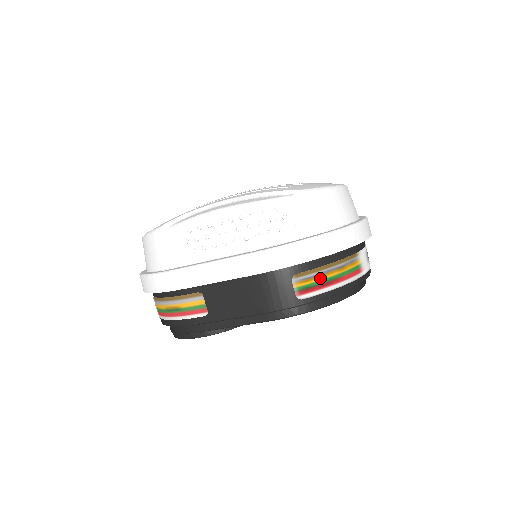
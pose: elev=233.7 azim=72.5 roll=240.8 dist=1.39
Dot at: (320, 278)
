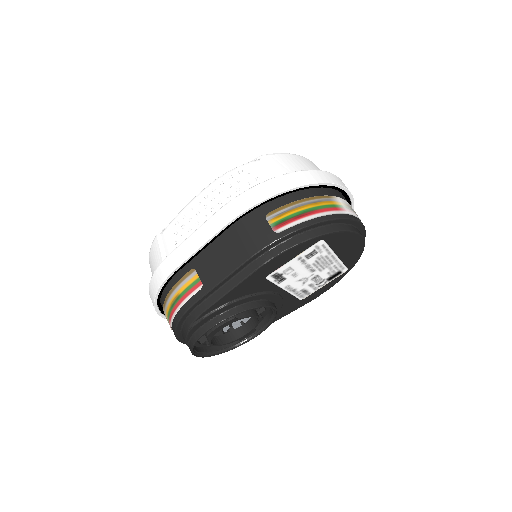
Dot at: (293, 211)
